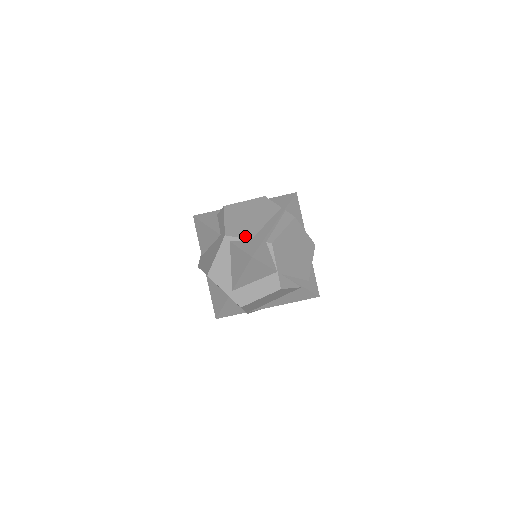
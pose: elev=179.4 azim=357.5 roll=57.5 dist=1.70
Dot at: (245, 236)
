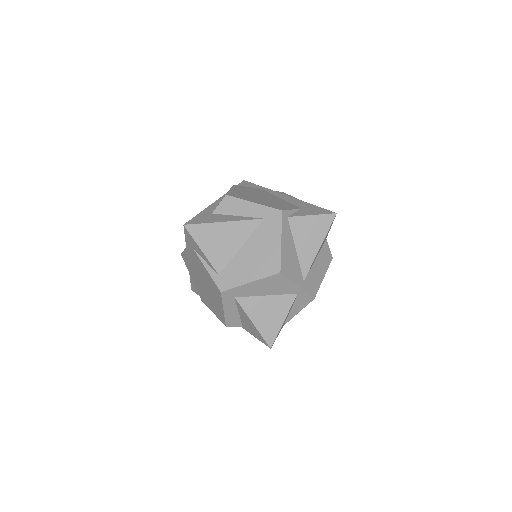
Dot at: (293, 207)
